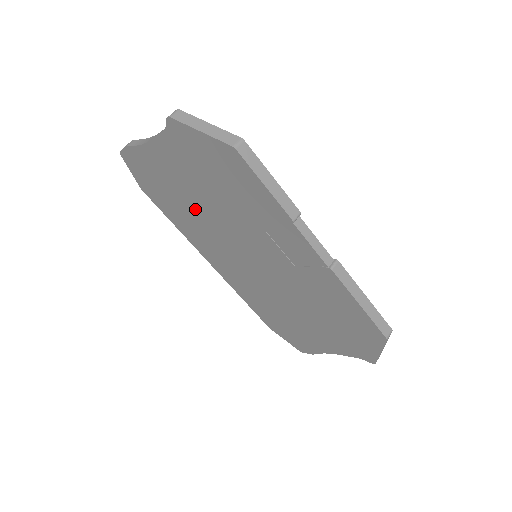
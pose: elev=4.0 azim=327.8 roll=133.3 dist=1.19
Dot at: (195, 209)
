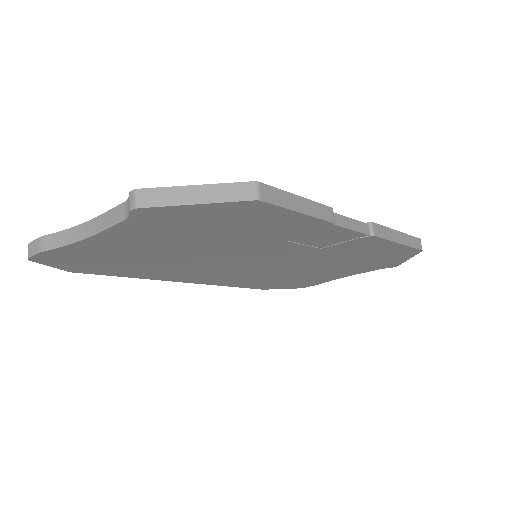
Dot at: (170, 259)
